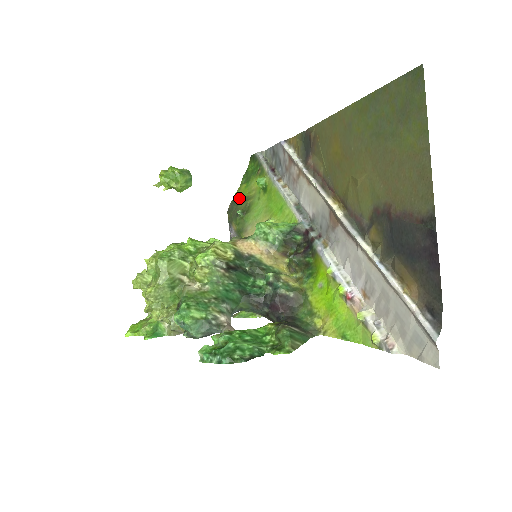
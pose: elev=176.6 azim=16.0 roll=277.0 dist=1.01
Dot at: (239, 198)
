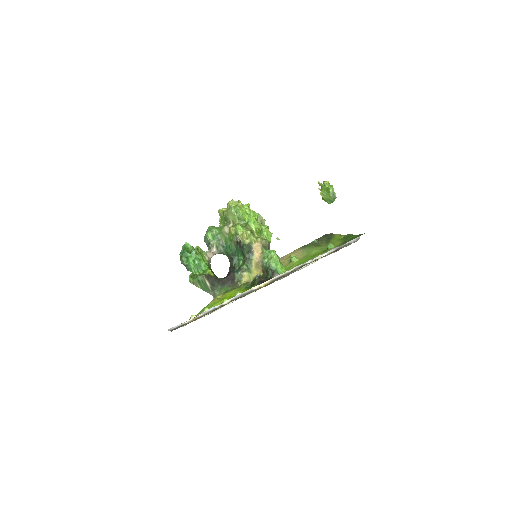
Dot at: (332, 237)
